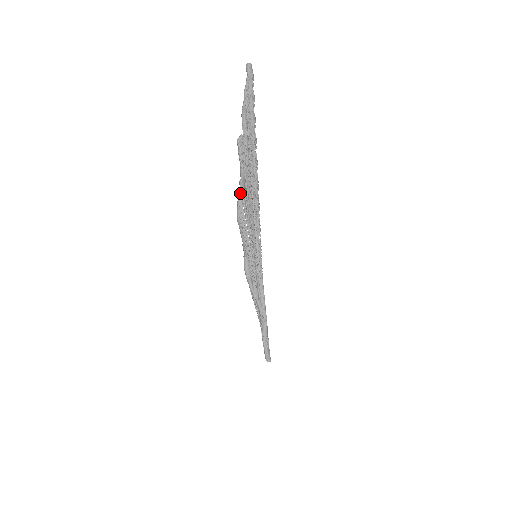
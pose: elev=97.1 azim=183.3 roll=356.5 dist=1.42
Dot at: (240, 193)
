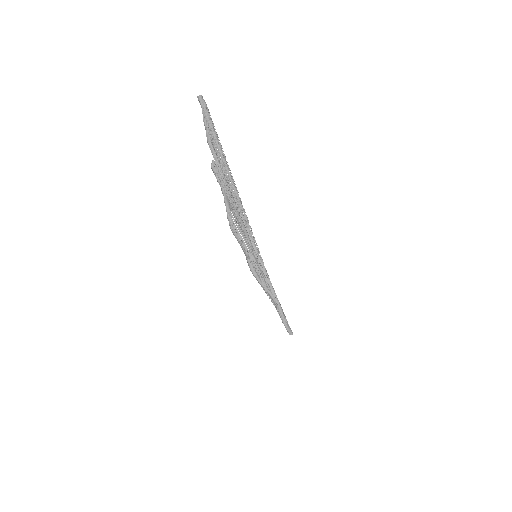
Dot at: (227, 210)
